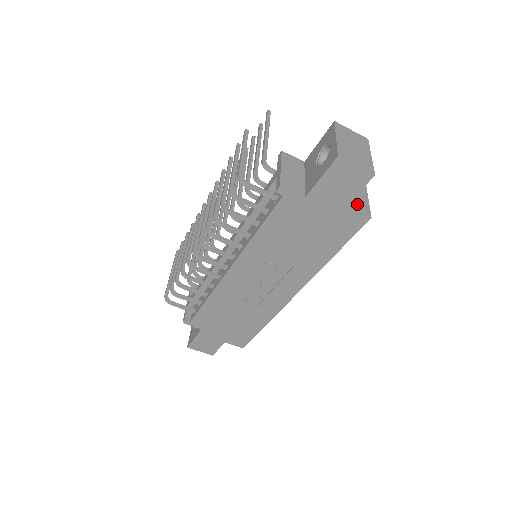
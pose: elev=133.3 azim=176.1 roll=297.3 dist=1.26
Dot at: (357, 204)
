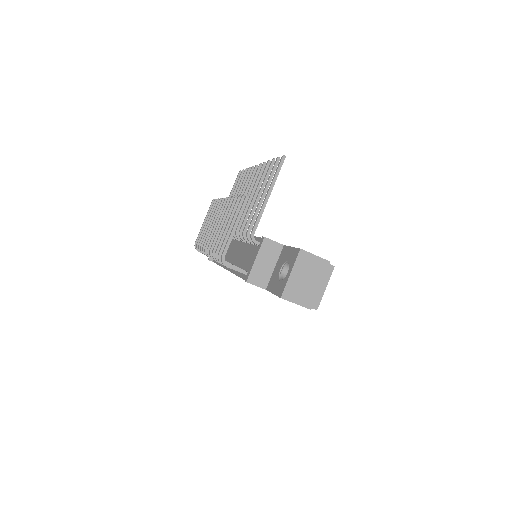
Dot at: occluded
